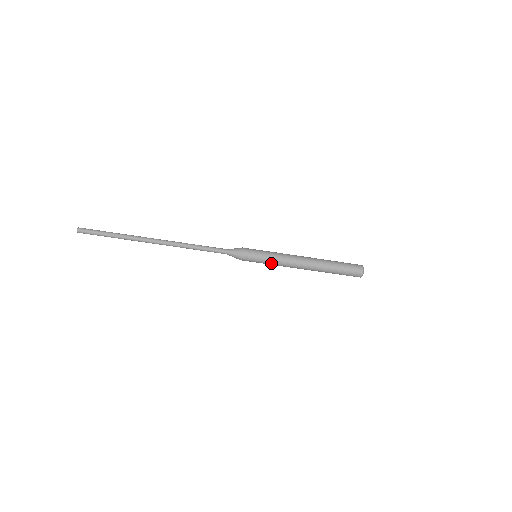
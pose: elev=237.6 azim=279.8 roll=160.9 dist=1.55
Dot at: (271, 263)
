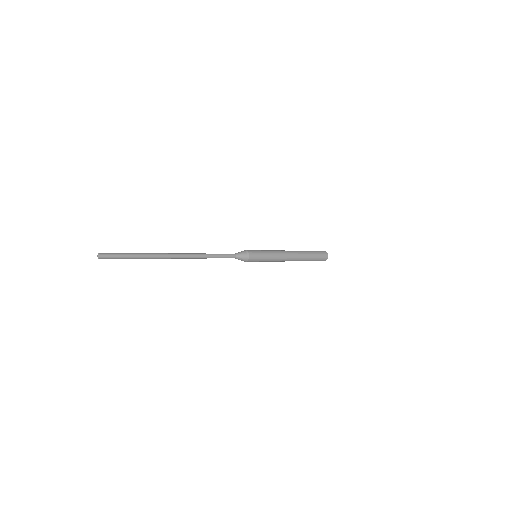
Dot at: occluded
